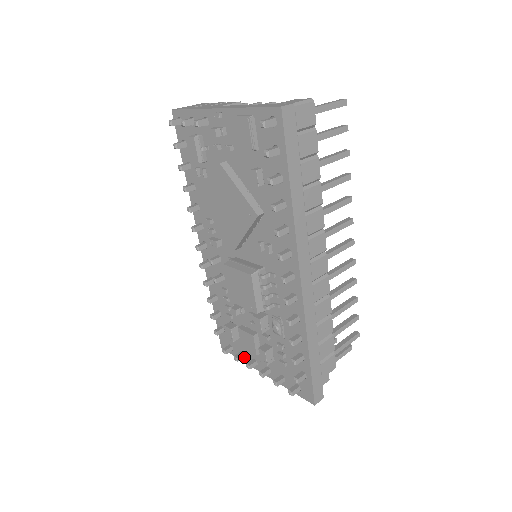
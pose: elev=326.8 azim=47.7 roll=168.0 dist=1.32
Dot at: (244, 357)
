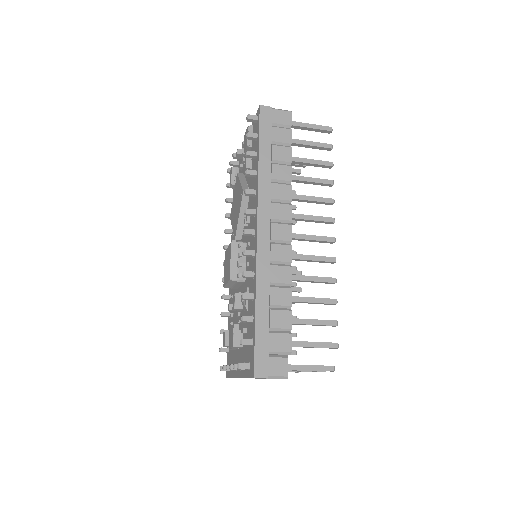
Dot at: (233, 371)
